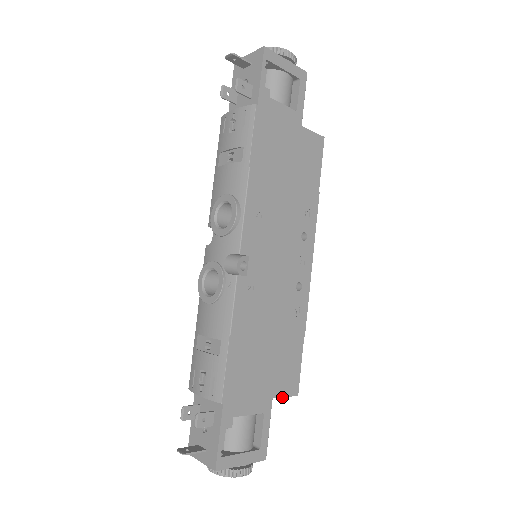
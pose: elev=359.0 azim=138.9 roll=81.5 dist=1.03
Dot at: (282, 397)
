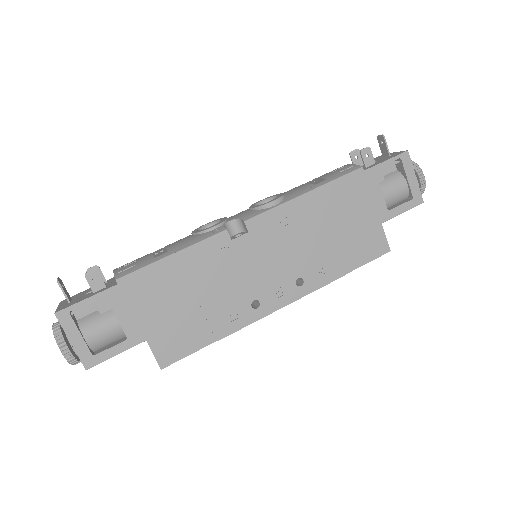
Dot at: (151, 349)
